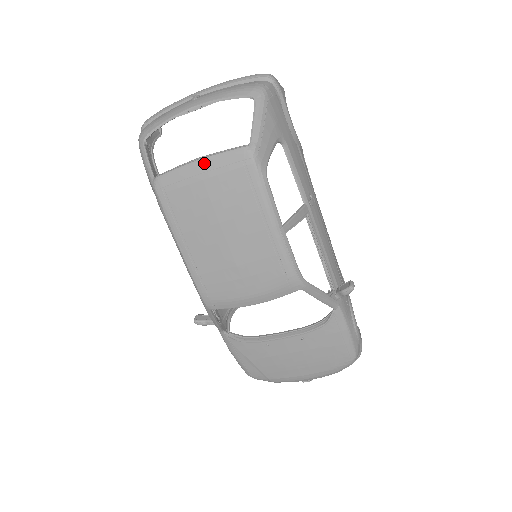
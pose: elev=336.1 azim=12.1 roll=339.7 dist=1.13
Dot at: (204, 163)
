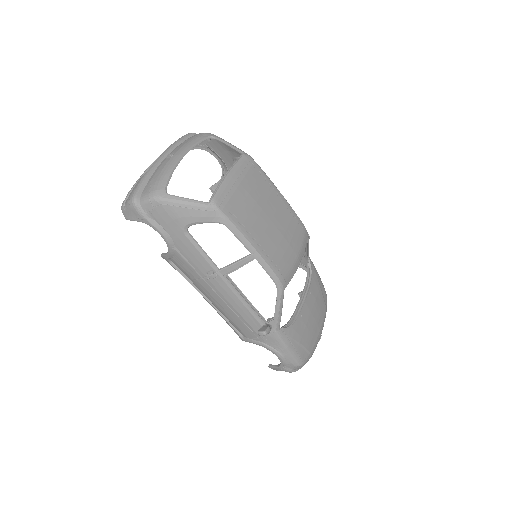
Dot at: (233, 173)
